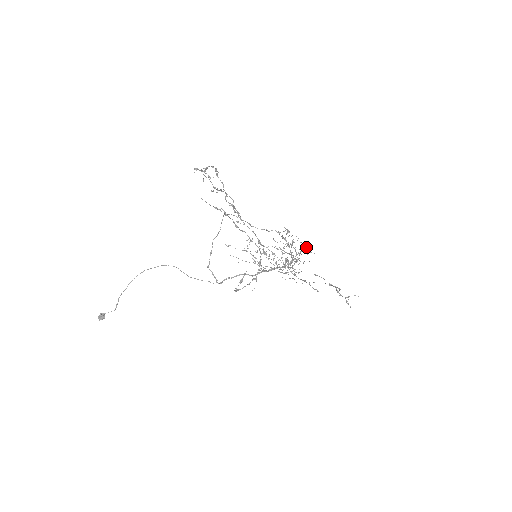
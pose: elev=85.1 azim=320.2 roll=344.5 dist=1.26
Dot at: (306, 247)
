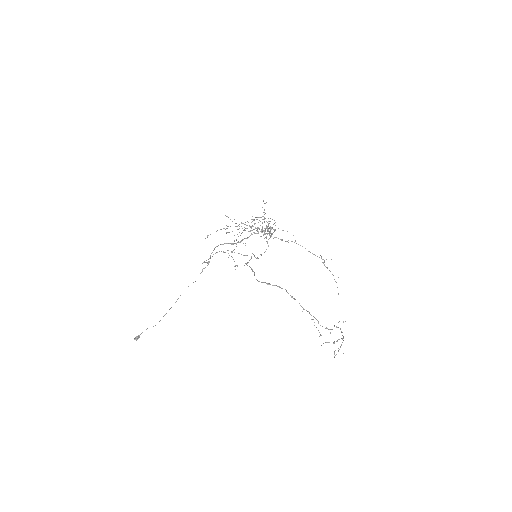
Dot at: (287, 231)
